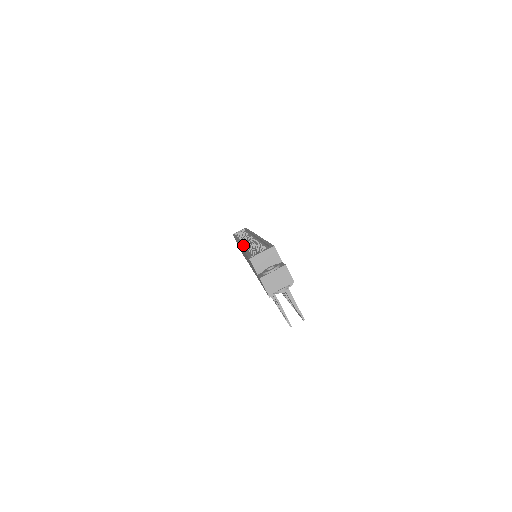
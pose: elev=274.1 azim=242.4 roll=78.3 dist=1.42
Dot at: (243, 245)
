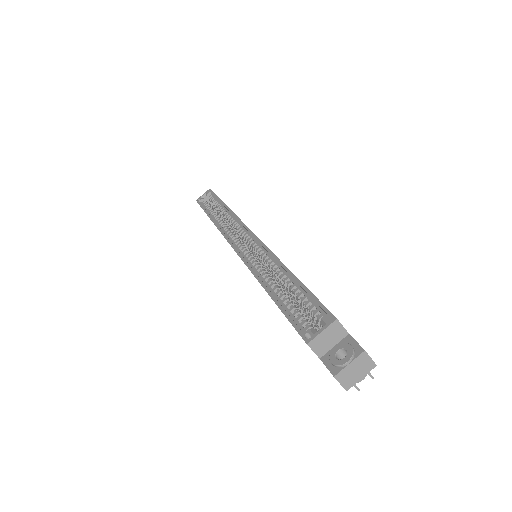
Dot at: (245, 258)
